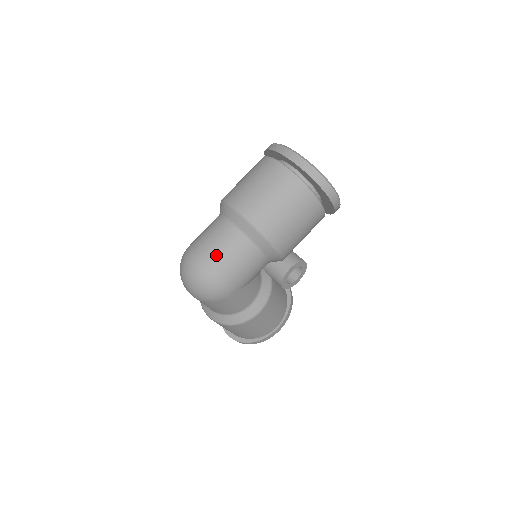
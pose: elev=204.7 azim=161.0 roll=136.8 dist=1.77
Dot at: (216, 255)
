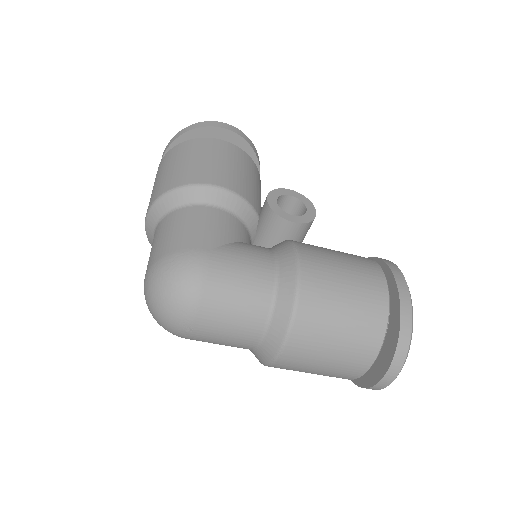
Dot at: (153, 253)
